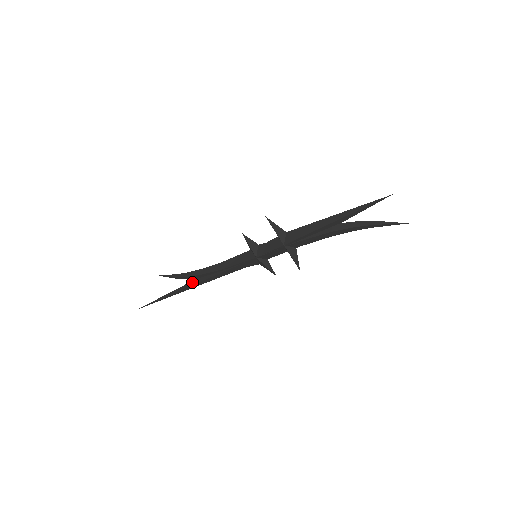
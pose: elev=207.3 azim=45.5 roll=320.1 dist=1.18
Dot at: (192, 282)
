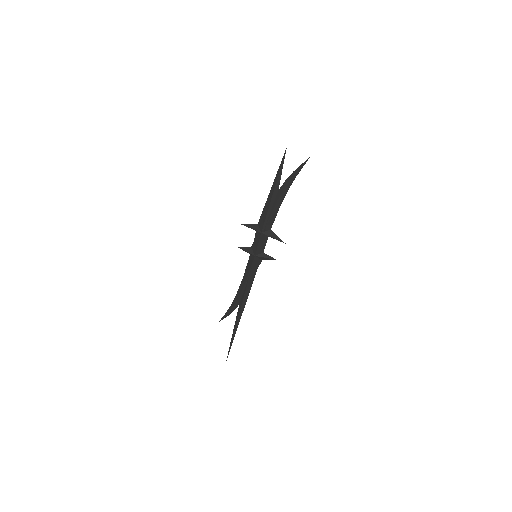
Dot at: (238, 309)
